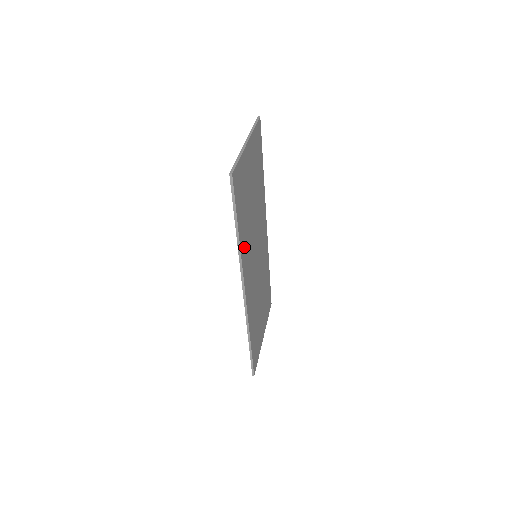
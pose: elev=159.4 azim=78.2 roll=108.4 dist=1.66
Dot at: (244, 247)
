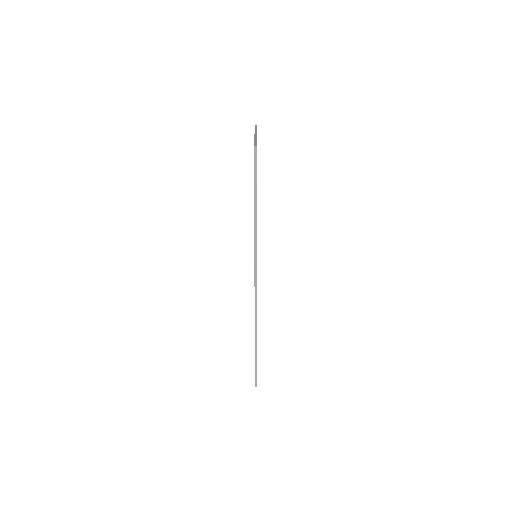
Dot at: occluded
